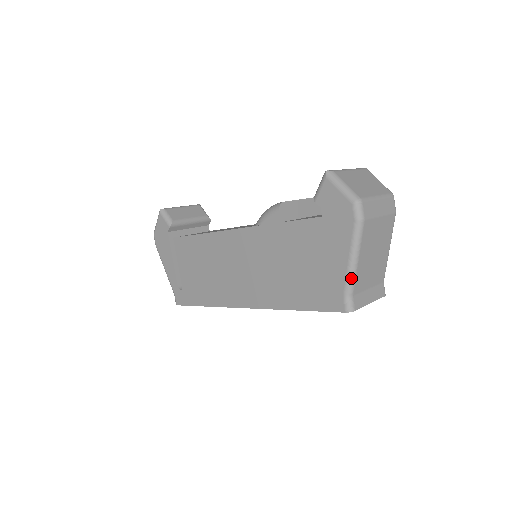
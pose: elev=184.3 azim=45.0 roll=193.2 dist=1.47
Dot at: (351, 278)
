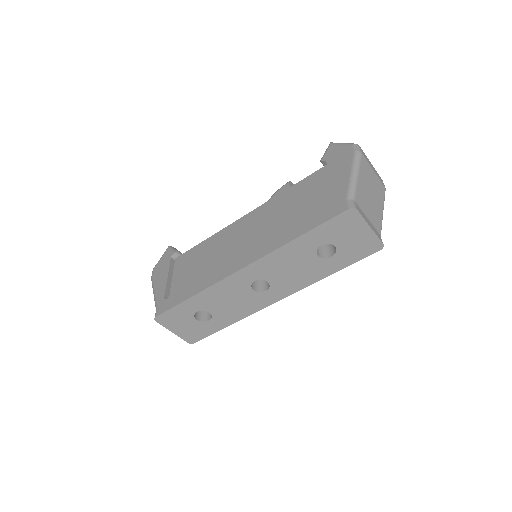
Dot at: (353, 186)
